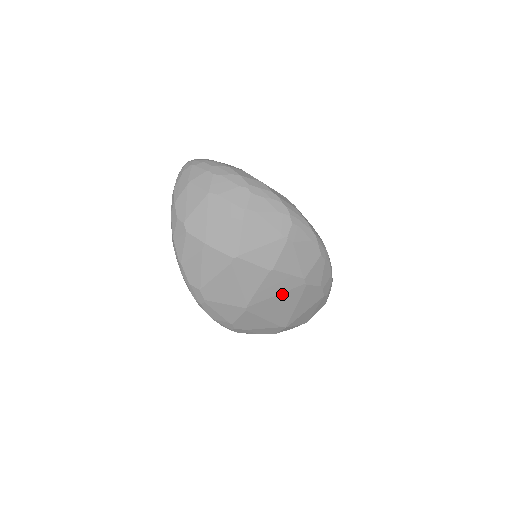
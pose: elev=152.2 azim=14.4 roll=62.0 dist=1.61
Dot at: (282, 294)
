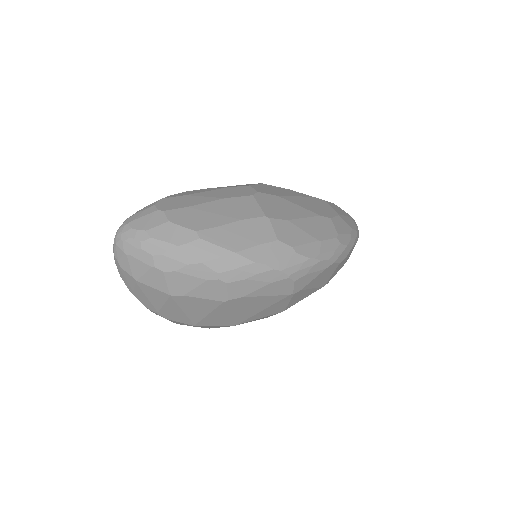
Dot at: occluded
